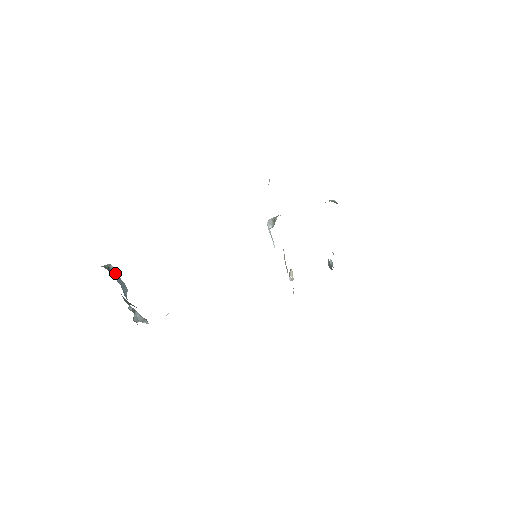
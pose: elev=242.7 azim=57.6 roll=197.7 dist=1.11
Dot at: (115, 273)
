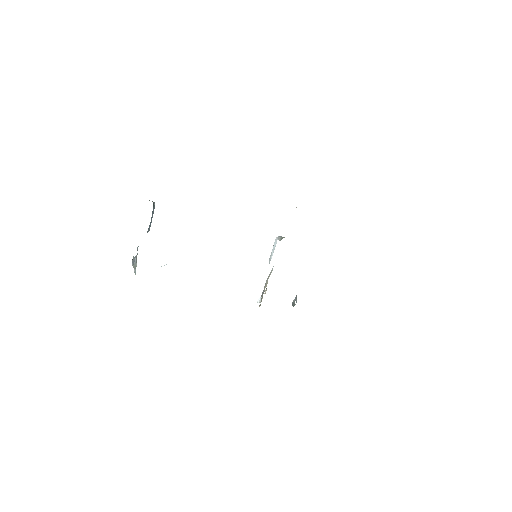
Dot at: occluded
